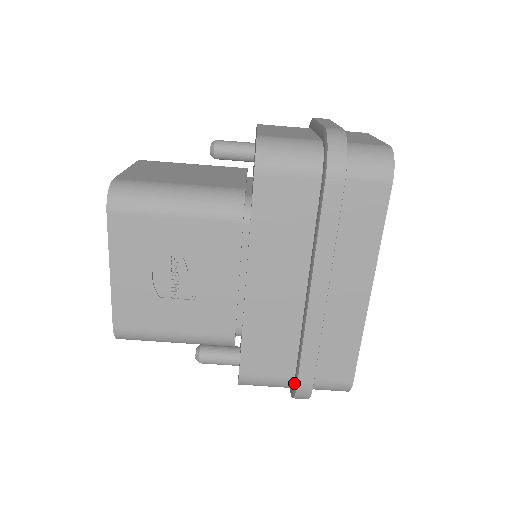
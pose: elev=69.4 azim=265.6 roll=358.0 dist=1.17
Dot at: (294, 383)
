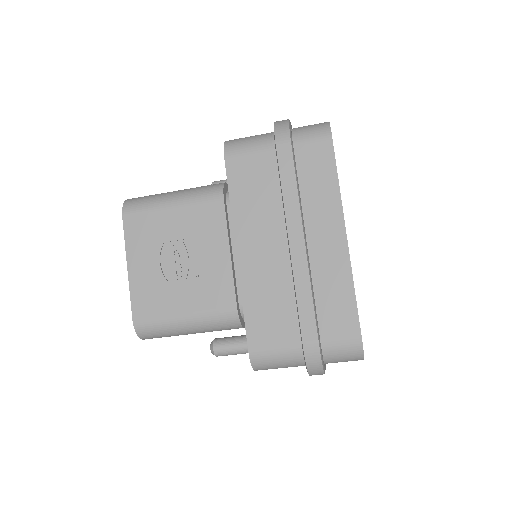
Dot at: (302, 348)
